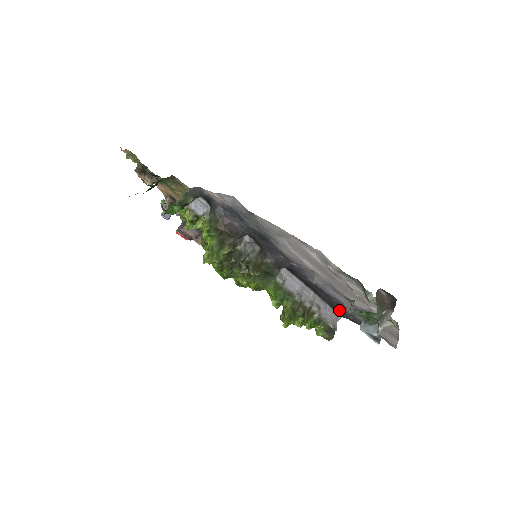
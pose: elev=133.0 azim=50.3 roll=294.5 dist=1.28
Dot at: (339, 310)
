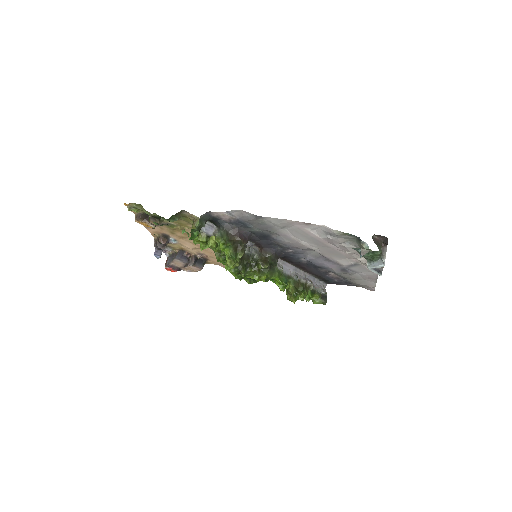
Dot at: (325, 278)
